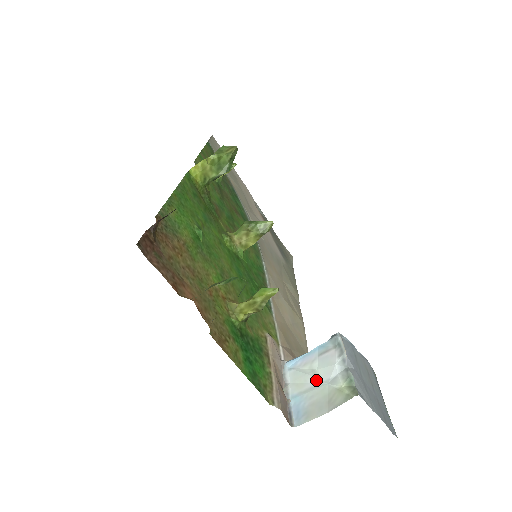
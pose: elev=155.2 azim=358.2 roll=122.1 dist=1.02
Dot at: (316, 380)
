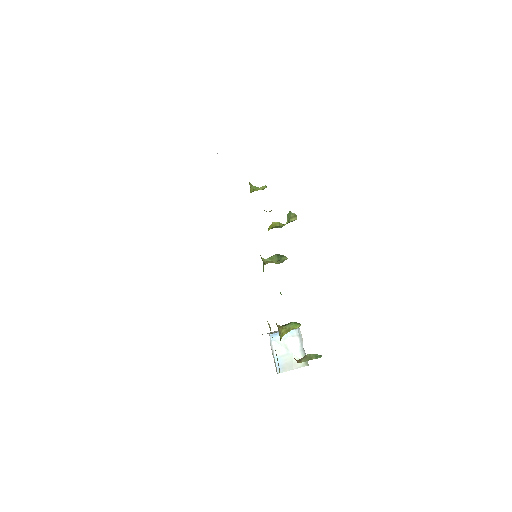
Dot at: (288, 351)
